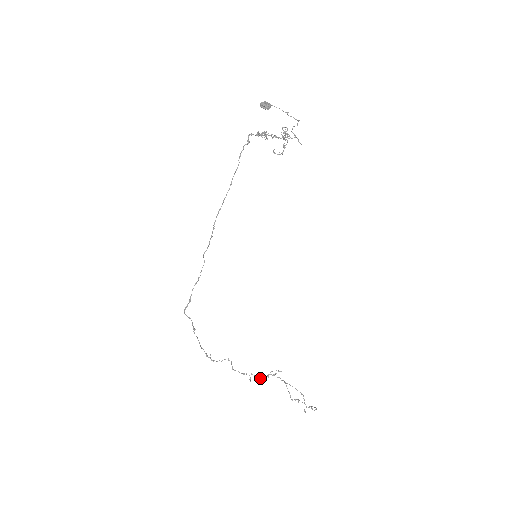
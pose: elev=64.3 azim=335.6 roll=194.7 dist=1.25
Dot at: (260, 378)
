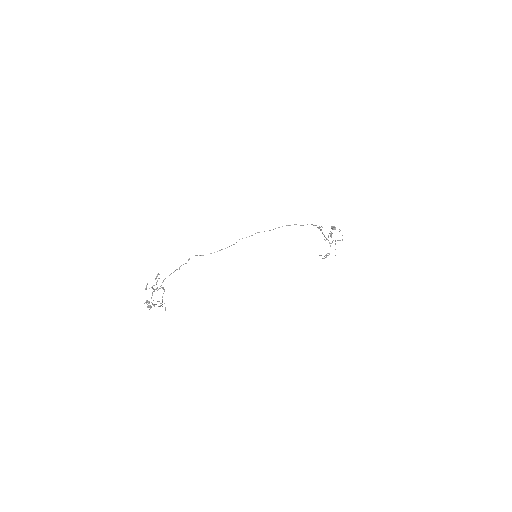
Dot at: occluded
